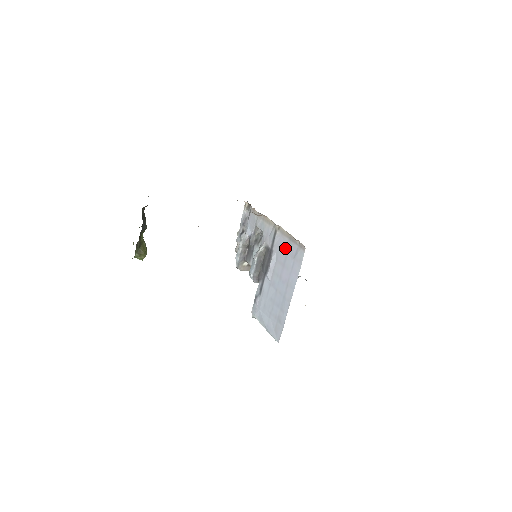
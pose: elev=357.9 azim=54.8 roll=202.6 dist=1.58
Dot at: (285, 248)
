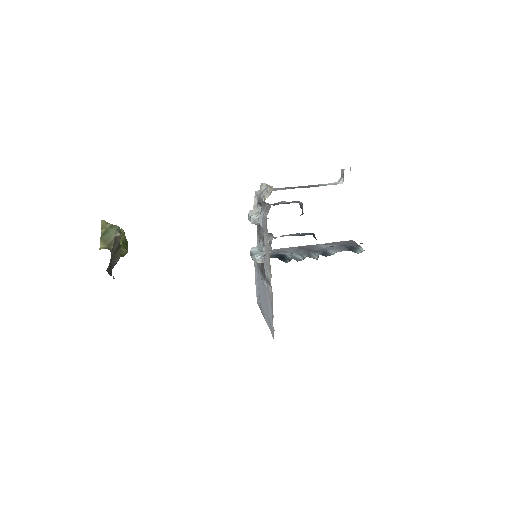
Dot at: (270, 304)
